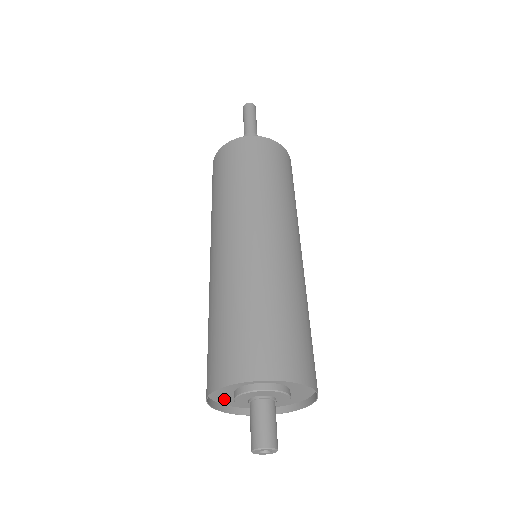
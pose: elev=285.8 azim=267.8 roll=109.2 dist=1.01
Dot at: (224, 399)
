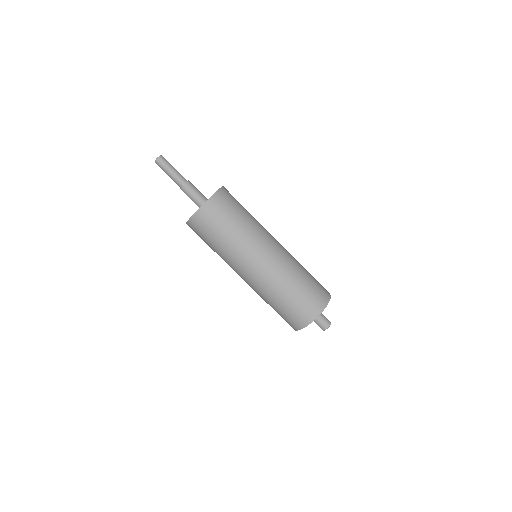
Dot at: occluded
